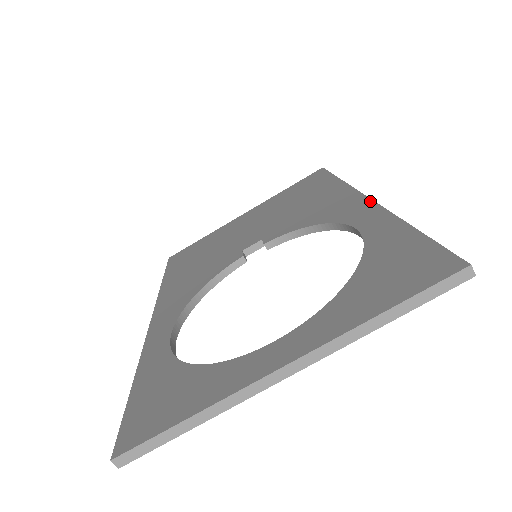
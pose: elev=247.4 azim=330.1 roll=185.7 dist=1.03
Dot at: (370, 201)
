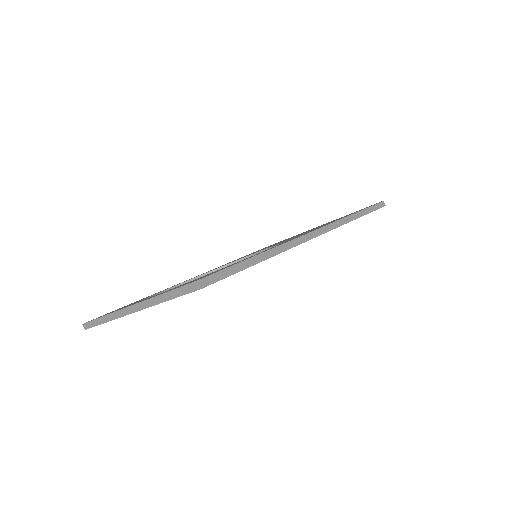
Dot at: (304, 234)
